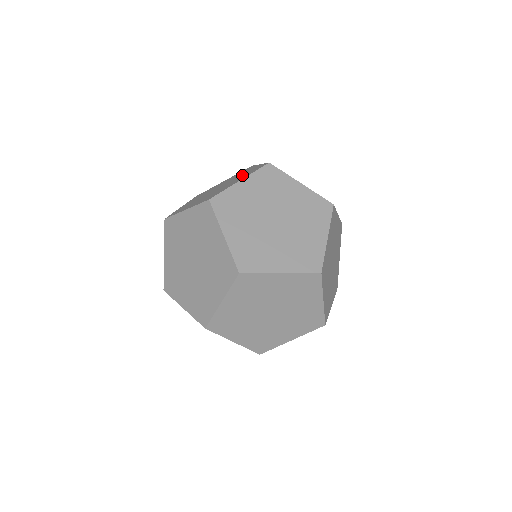
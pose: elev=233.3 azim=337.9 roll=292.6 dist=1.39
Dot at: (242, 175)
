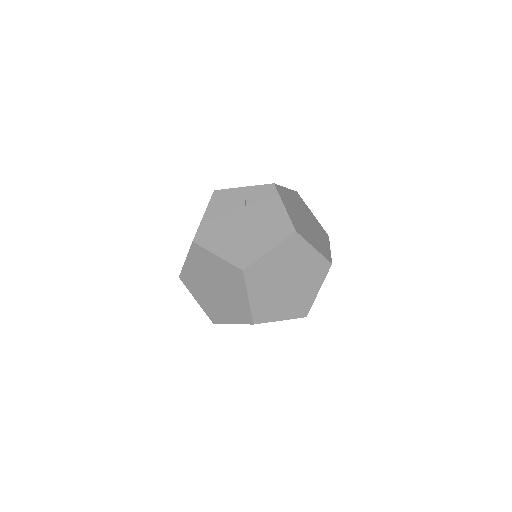
Dot at: occluded
